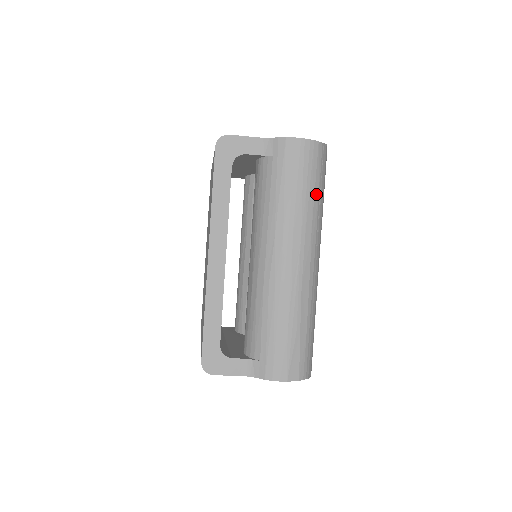
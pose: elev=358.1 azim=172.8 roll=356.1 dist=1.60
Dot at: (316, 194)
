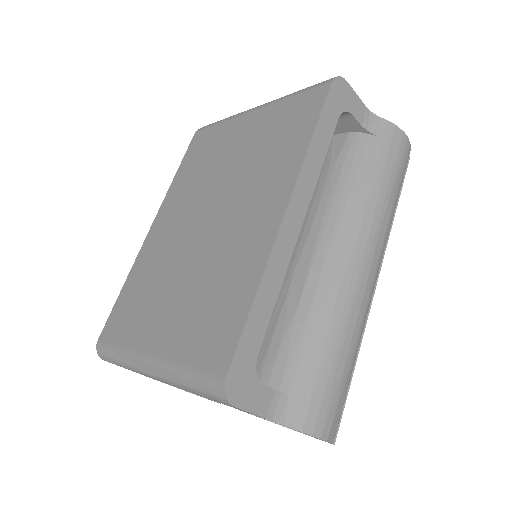
Dot at: (396, 205)
